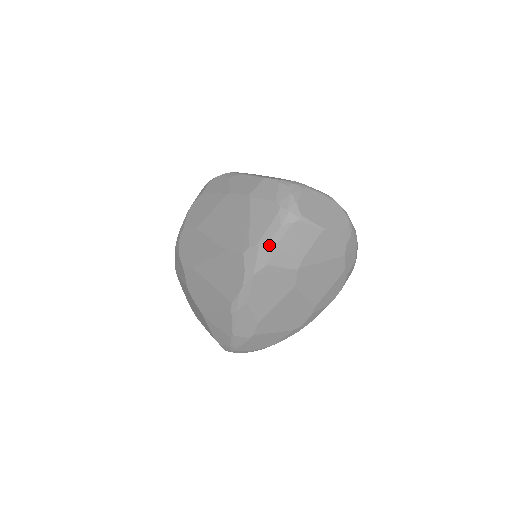
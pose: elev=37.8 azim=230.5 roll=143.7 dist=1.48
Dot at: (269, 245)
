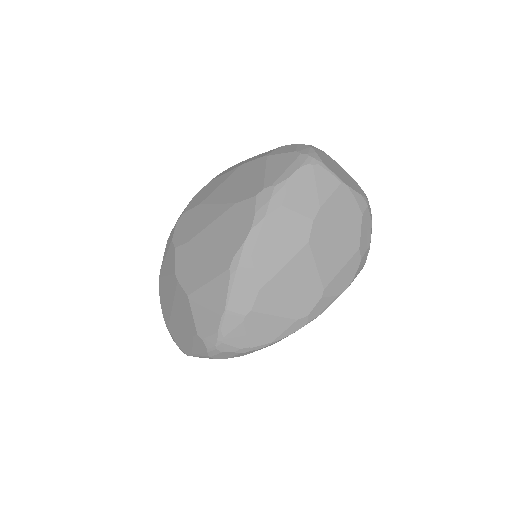
Dot at: (286, 184)
